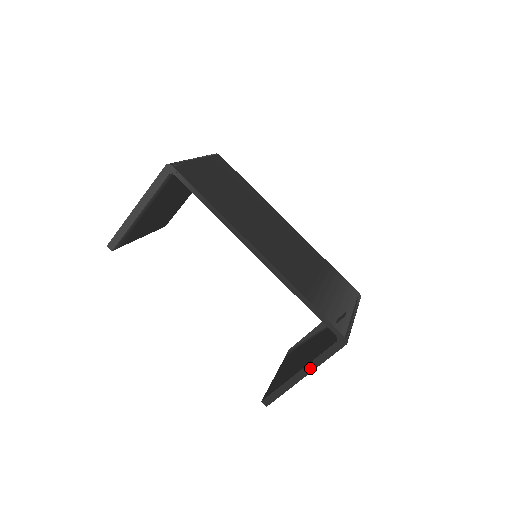
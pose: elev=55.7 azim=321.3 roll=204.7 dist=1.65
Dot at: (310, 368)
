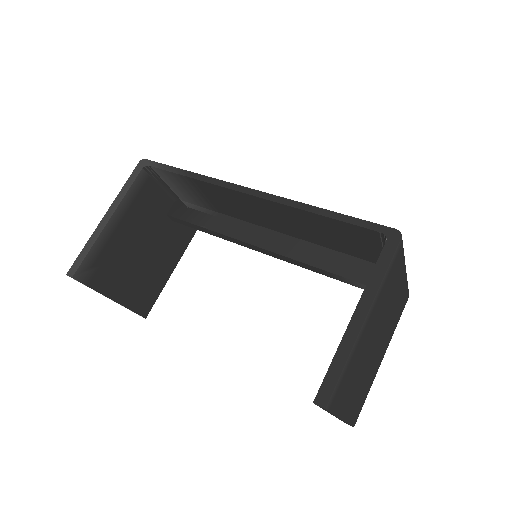
Dot at: (367, 298)
